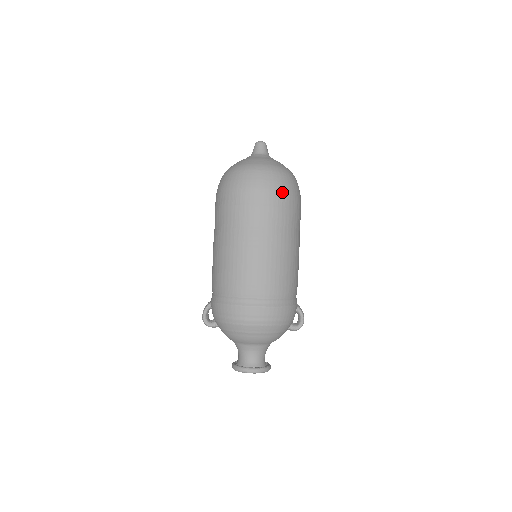
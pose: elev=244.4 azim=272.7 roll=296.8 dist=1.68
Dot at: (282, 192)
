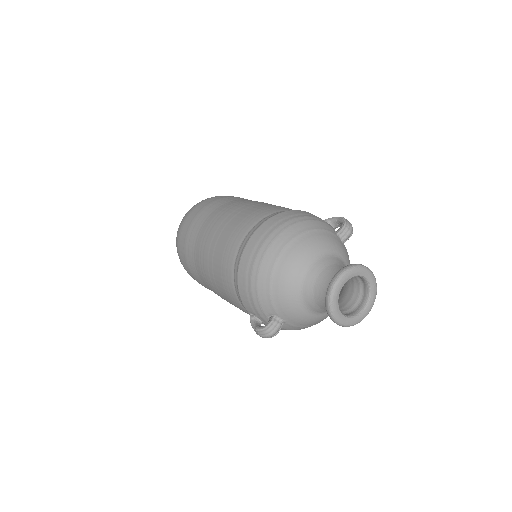
Dot at: (211, 198)
